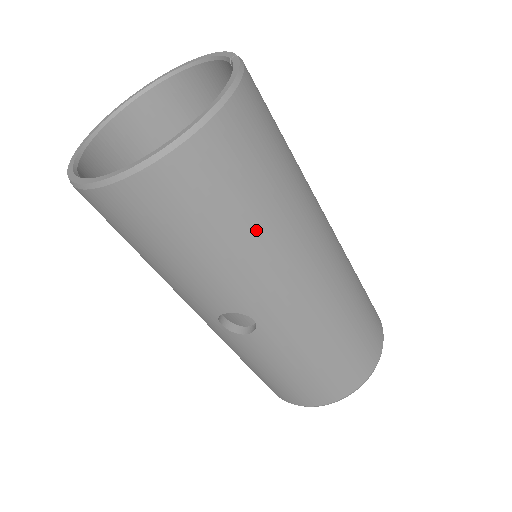
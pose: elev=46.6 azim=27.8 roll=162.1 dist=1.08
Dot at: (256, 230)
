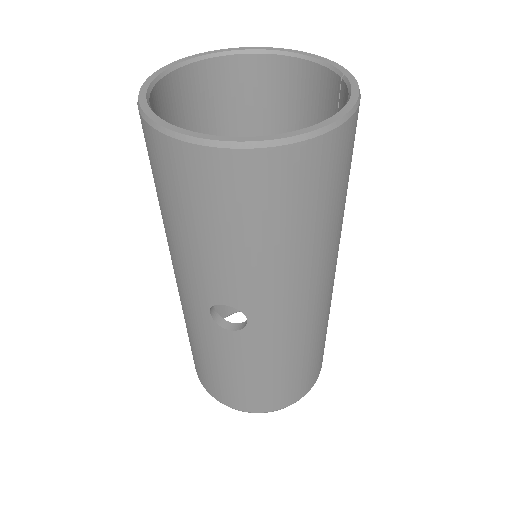
Dot at: (303, 243)
